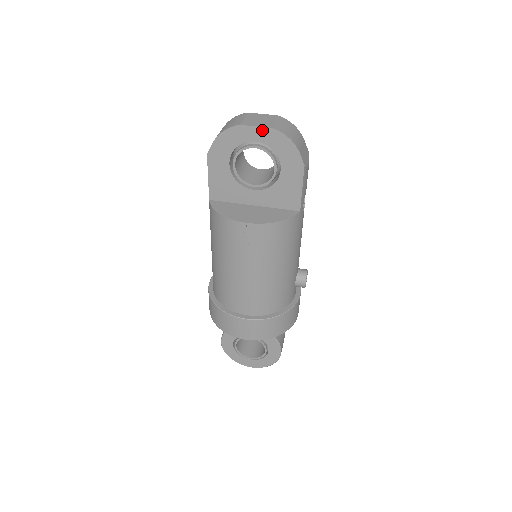
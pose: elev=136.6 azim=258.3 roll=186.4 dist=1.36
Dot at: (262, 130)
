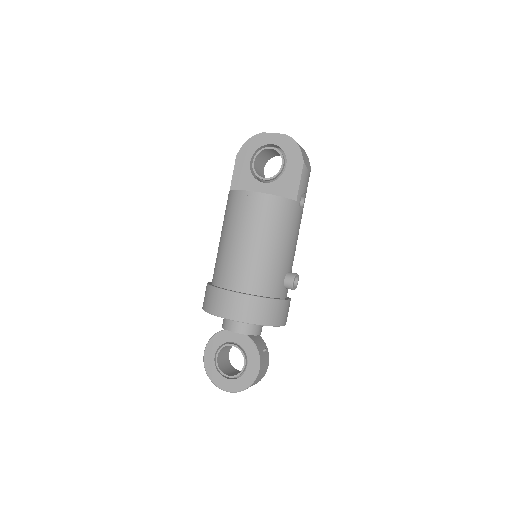
Dot at: (278, 136)
